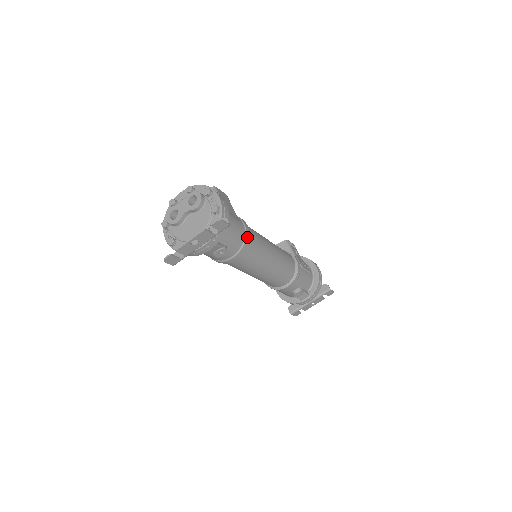
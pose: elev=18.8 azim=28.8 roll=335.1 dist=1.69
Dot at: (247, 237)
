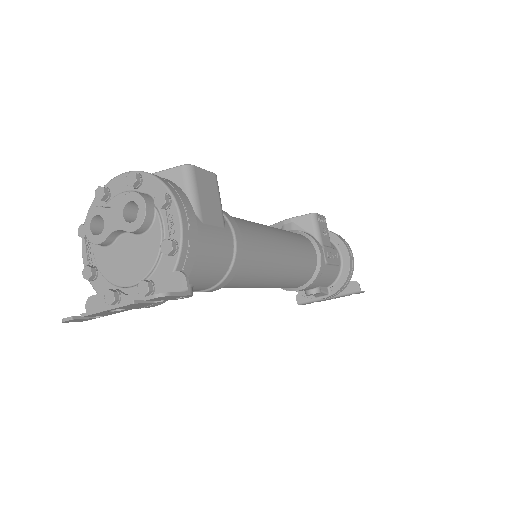
Dot at: (236, 263)
